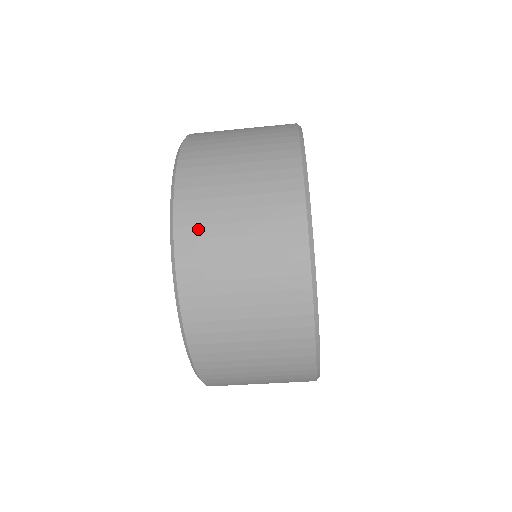
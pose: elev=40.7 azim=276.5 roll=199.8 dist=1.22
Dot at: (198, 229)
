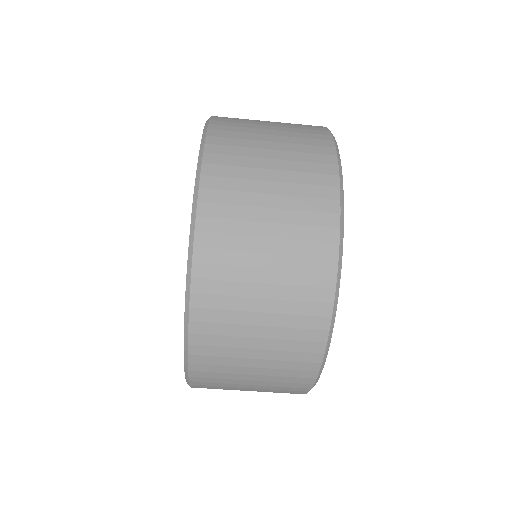
Dot at: (223, 223)
